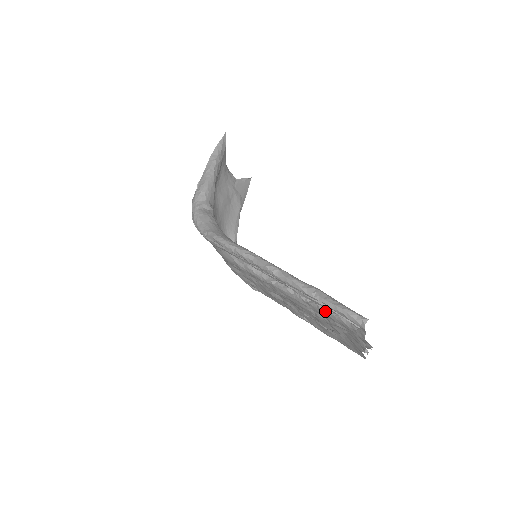
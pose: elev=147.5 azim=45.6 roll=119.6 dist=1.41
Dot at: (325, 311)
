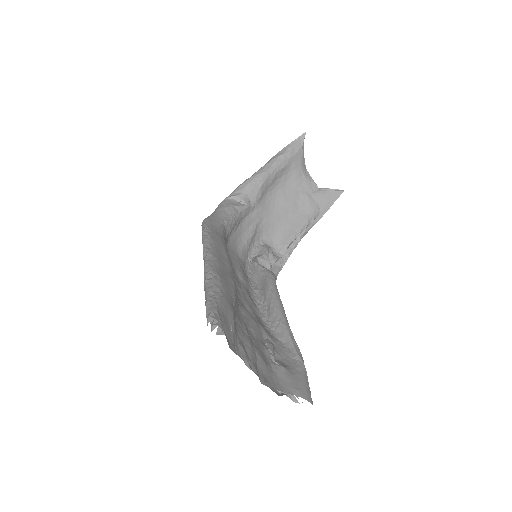
Dot at: occluded
